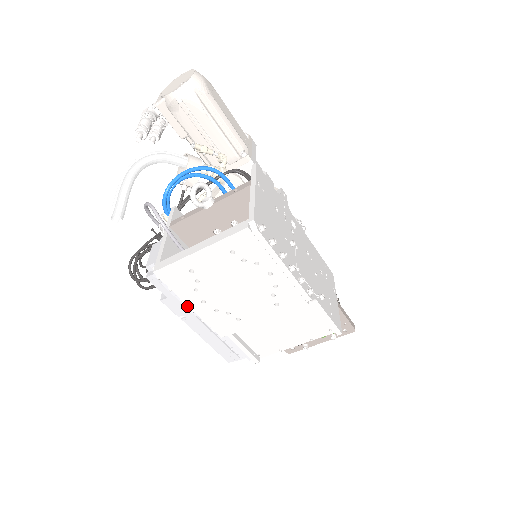
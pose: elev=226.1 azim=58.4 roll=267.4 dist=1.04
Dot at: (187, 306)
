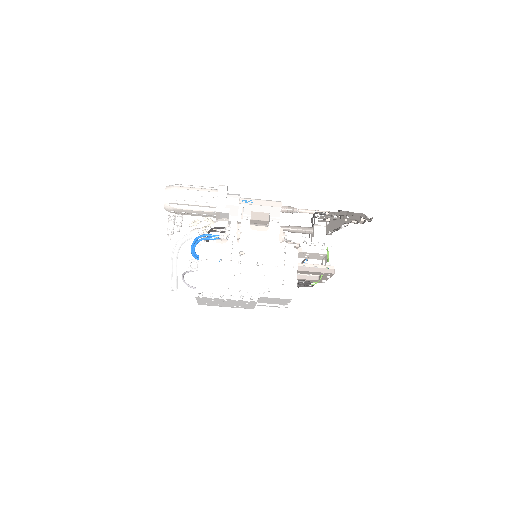
Dot at: occluded
